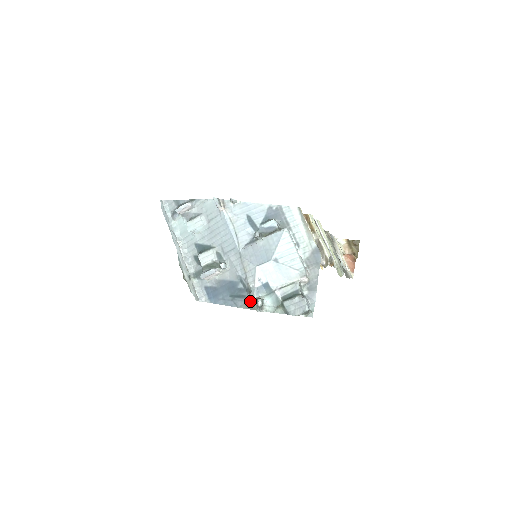
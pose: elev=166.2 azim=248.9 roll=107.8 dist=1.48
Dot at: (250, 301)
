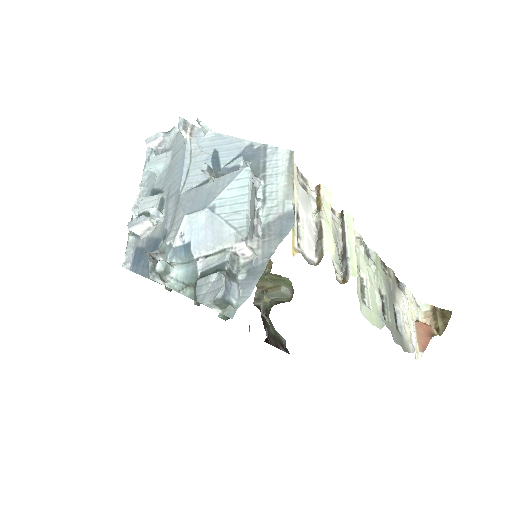
Dot at: occluded
